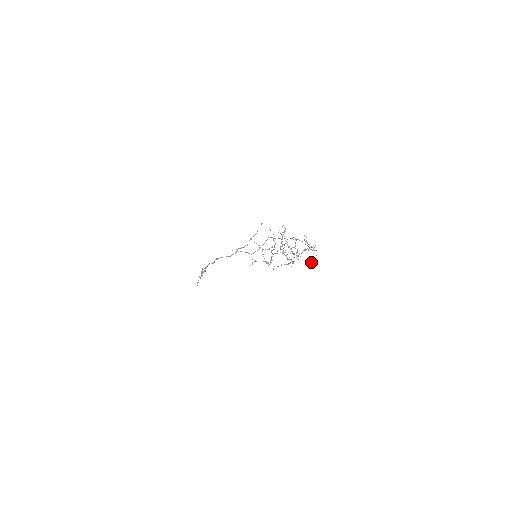
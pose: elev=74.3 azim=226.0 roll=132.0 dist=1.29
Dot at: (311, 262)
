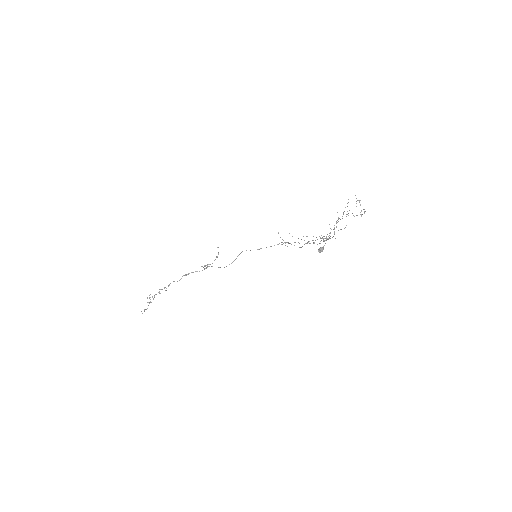
Dot at: (322, 249)
